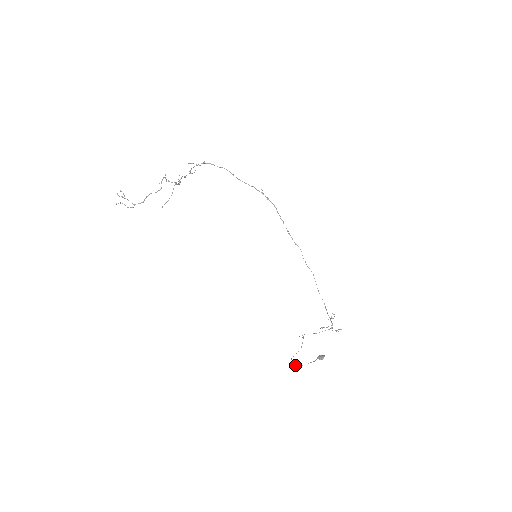
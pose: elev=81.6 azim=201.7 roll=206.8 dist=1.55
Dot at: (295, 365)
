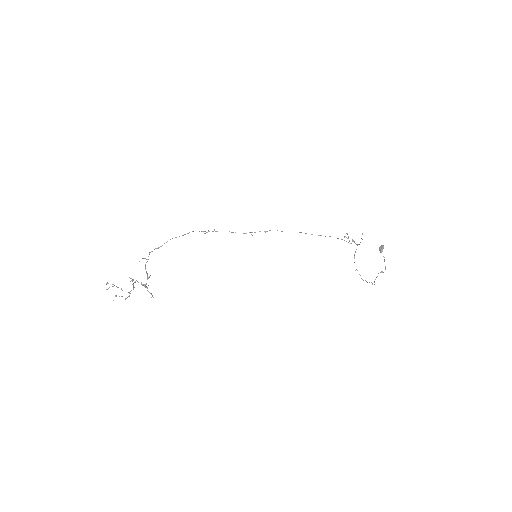
Dot at: (381, 272)
